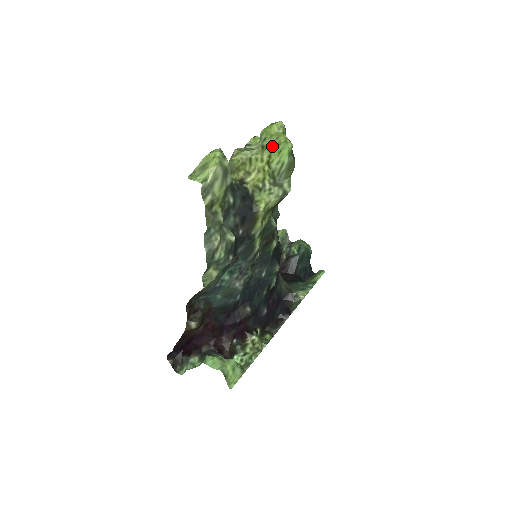
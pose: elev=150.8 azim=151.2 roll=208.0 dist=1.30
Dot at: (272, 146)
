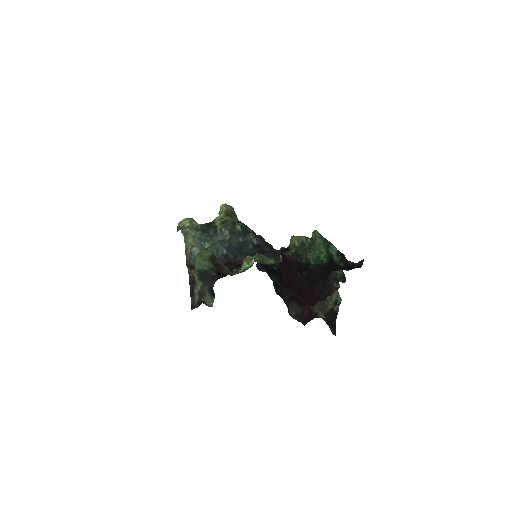
Dot at: occluded
